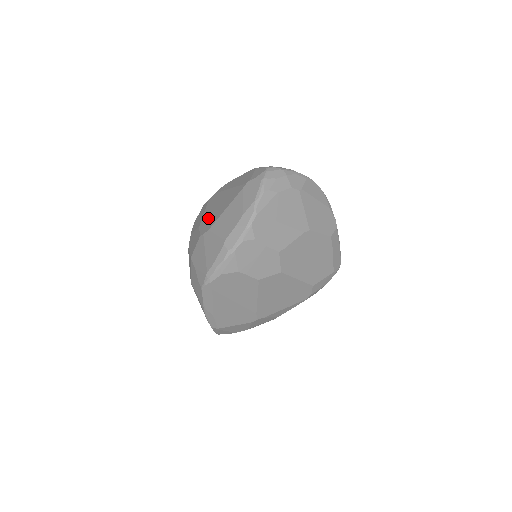
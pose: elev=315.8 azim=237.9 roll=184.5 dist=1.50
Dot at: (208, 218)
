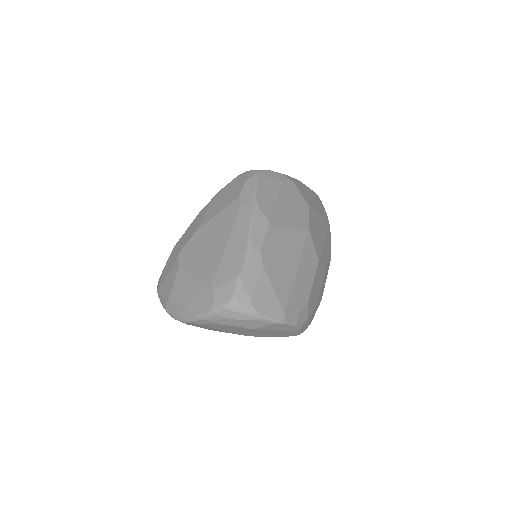
Dot at: (199, 241)
